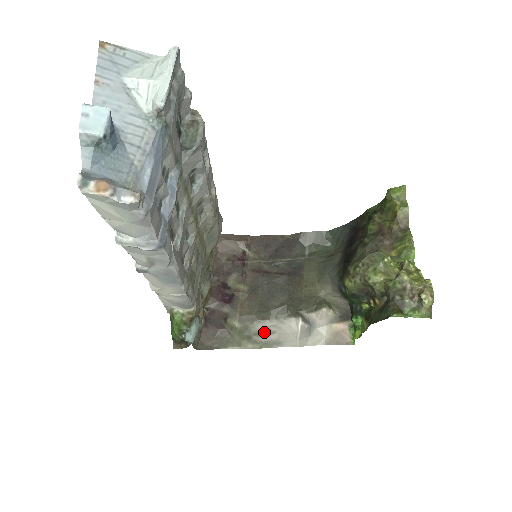
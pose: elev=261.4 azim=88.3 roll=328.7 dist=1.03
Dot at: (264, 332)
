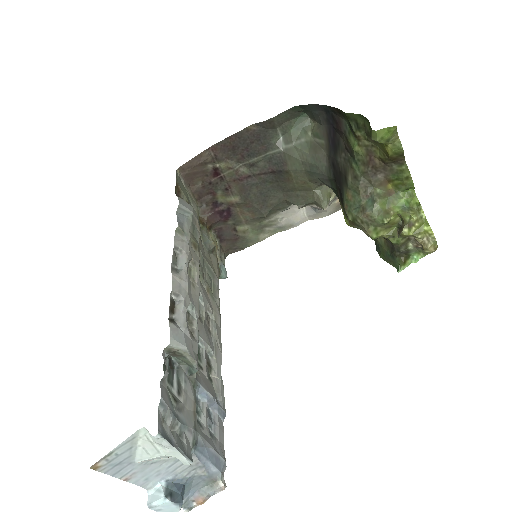
Dot at: (273, 222)
